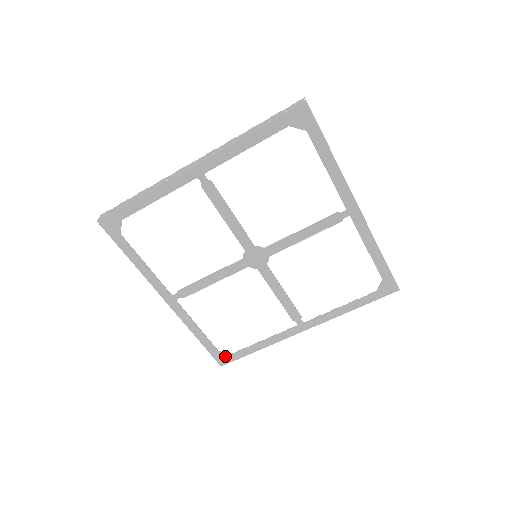
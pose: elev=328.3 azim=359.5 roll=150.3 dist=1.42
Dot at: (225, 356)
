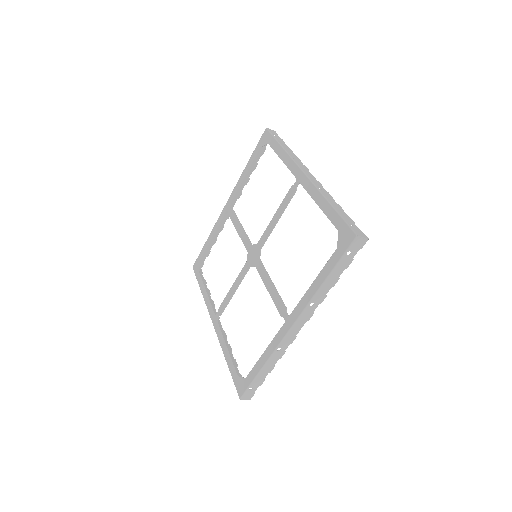
Dot at: (242, 382)
